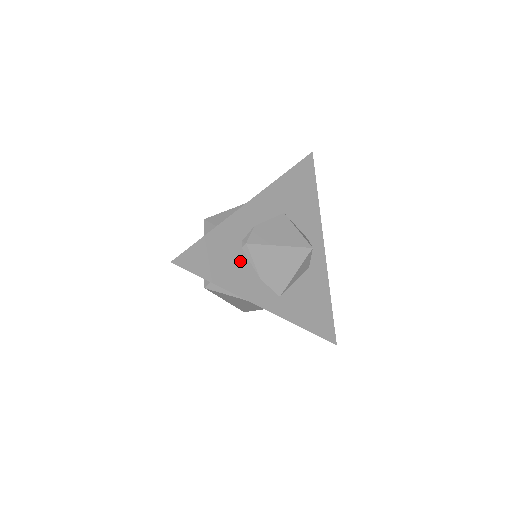
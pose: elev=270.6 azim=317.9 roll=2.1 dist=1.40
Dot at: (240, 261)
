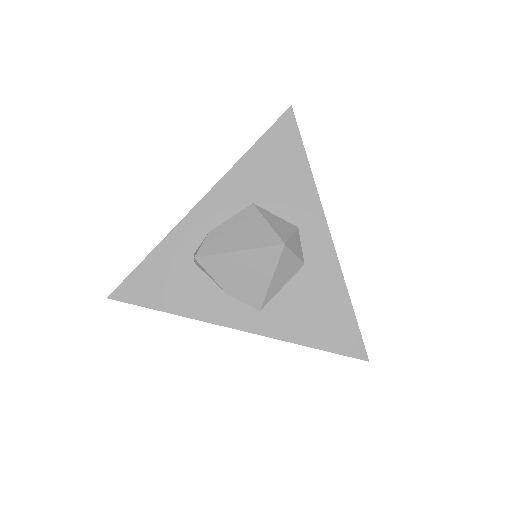
Dot at: (195, 279)
